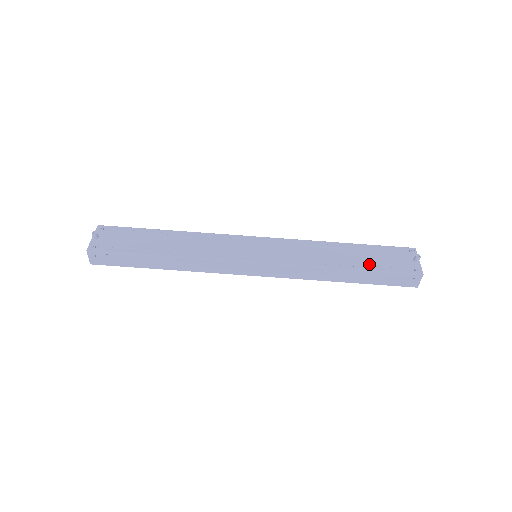
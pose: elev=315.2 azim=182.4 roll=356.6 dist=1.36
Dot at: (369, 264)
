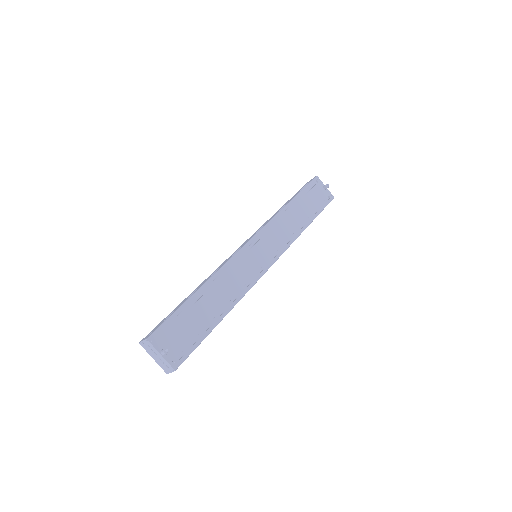
Dot at: (313, 211)
